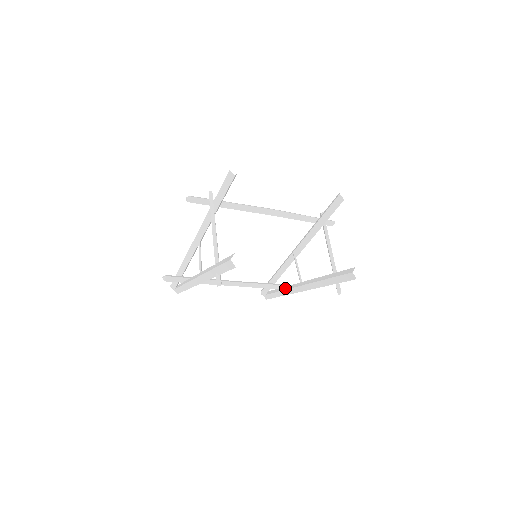
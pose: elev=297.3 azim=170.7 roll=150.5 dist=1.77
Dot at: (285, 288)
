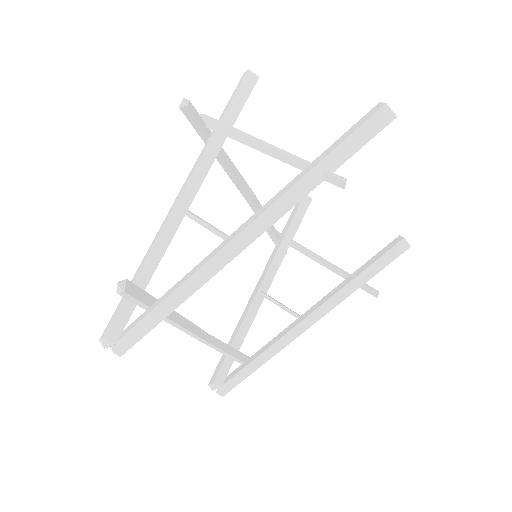
Dot at: (270, 343)
